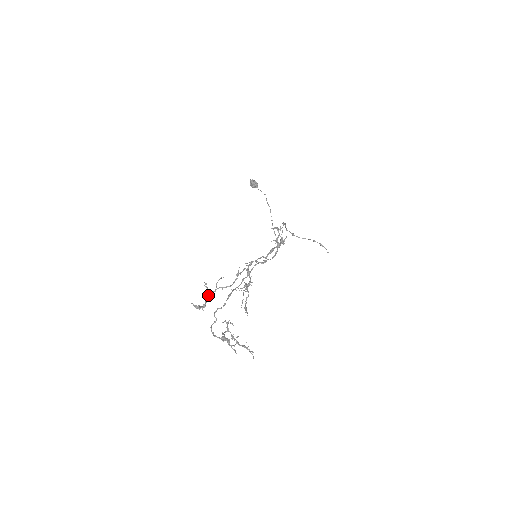
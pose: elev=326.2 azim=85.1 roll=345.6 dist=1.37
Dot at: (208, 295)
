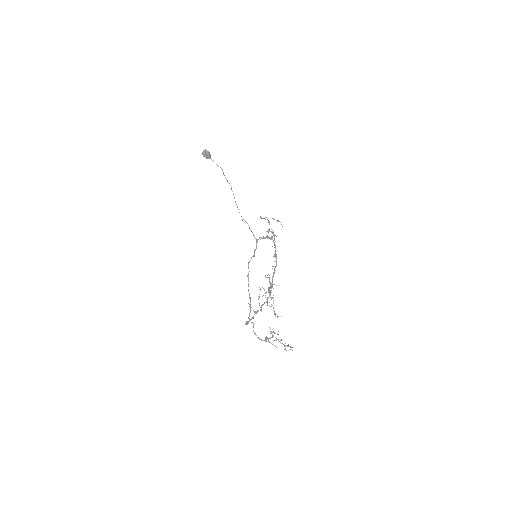
Dot at: occluded
